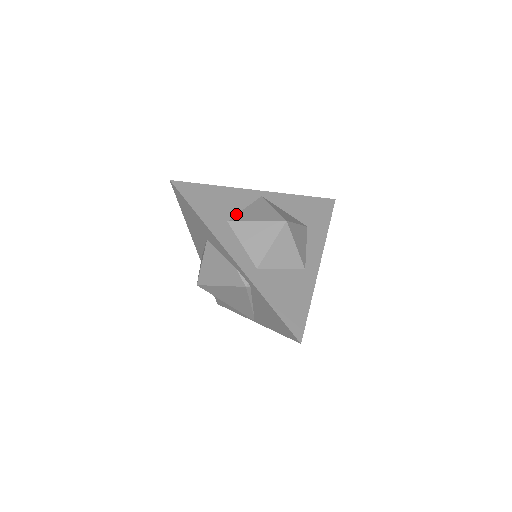
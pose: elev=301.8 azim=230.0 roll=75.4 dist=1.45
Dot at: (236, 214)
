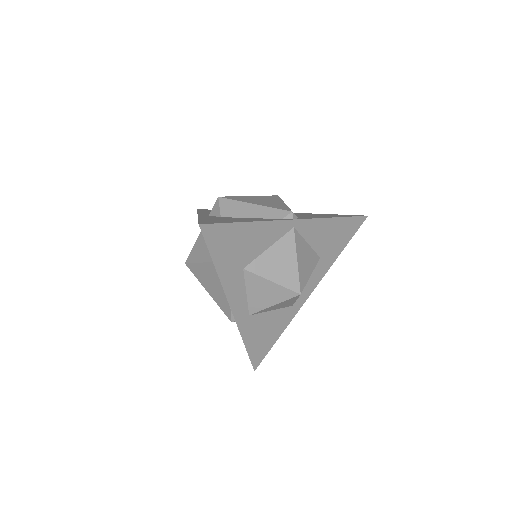
Dot at: (256, 257)
